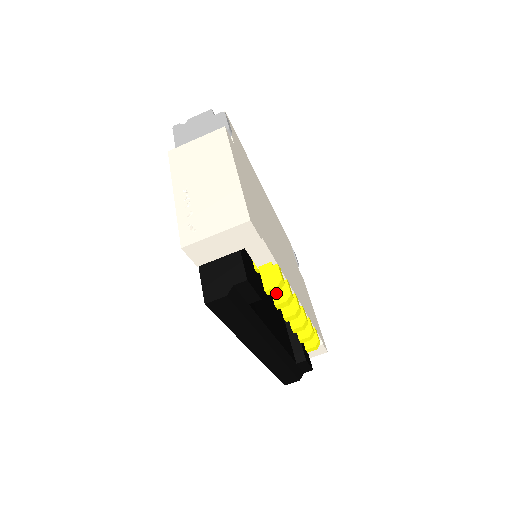
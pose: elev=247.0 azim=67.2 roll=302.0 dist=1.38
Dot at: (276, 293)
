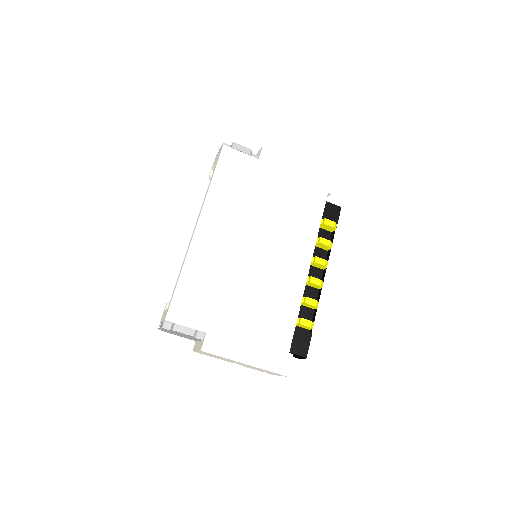
Dot at: (307, 306)
